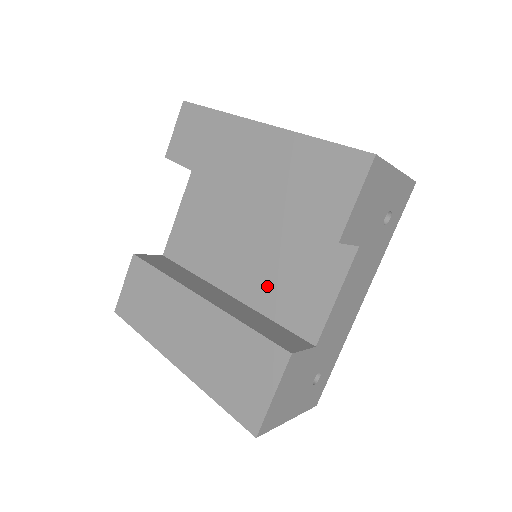
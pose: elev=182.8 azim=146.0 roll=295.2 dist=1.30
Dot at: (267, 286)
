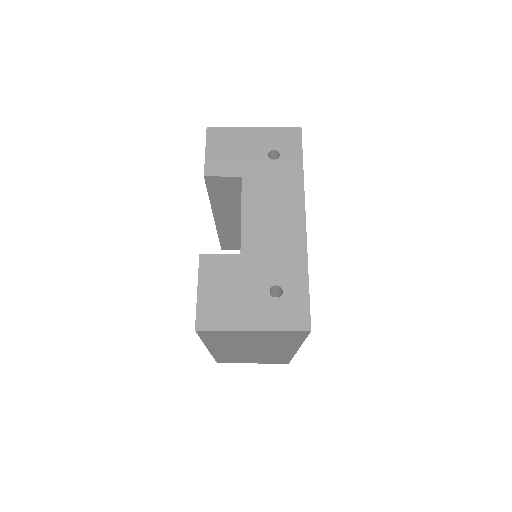
Dot at: occluded
